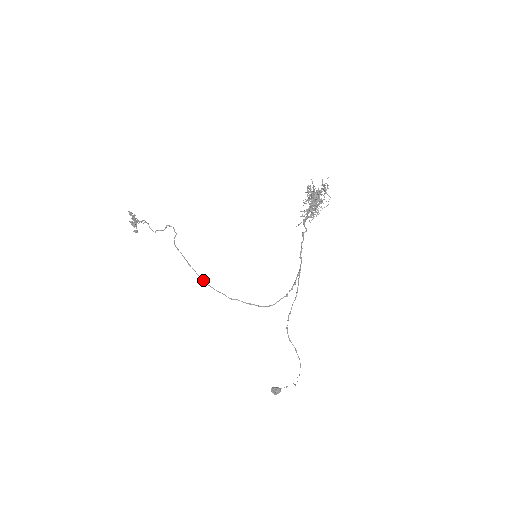
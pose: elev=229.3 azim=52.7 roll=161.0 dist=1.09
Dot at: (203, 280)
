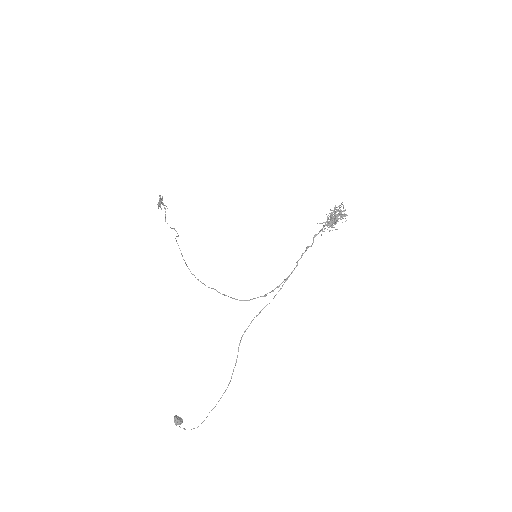
Dot at: occluded
